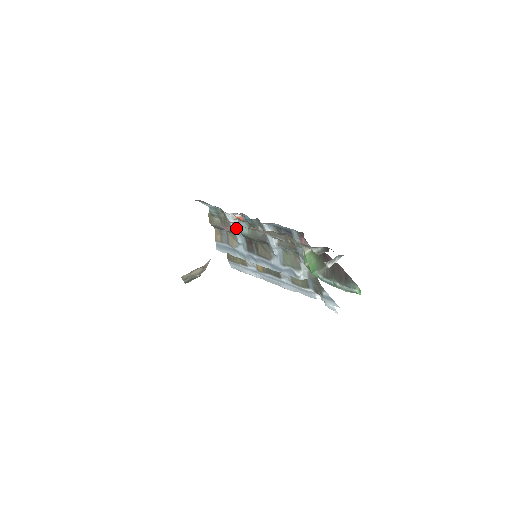
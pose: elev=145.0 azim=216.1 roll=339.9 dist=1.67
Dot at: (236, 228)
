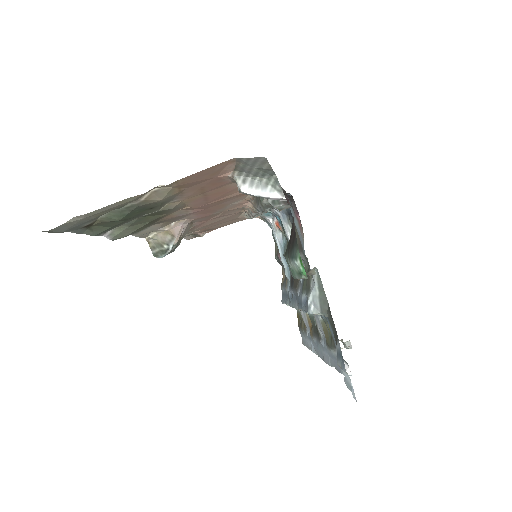
Dot at: (281, 248)
